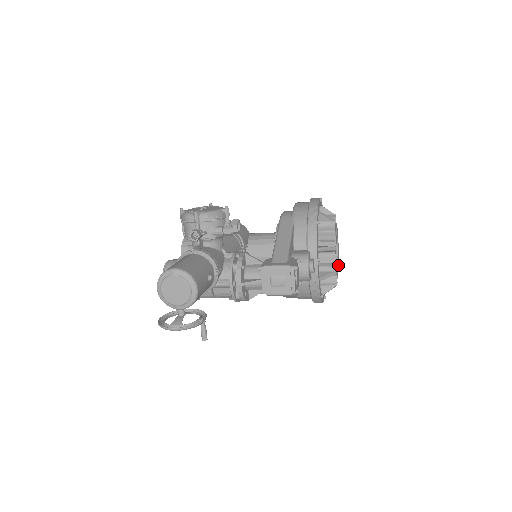
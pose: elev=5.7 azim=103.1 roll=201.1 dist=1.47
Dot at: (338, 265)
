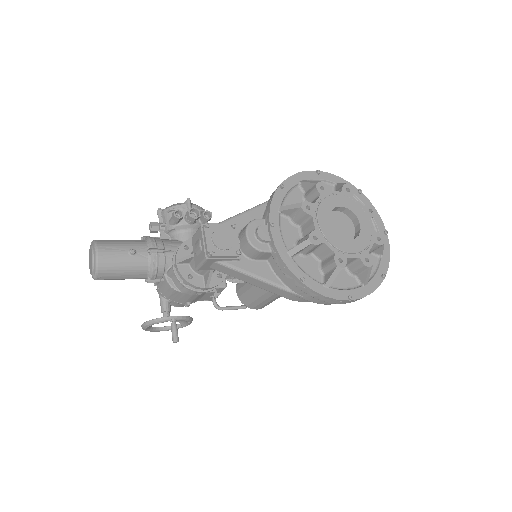
Dot at: (357, 246)
